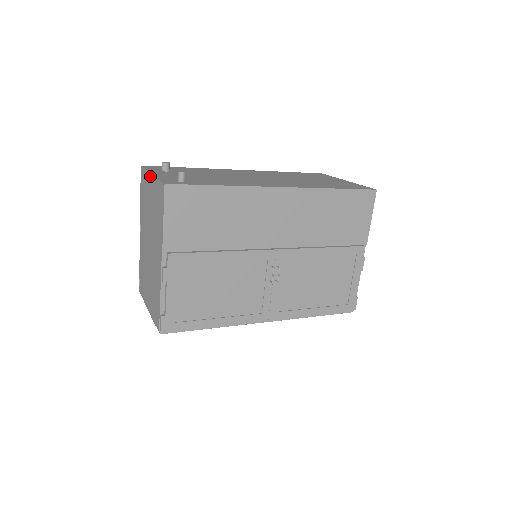
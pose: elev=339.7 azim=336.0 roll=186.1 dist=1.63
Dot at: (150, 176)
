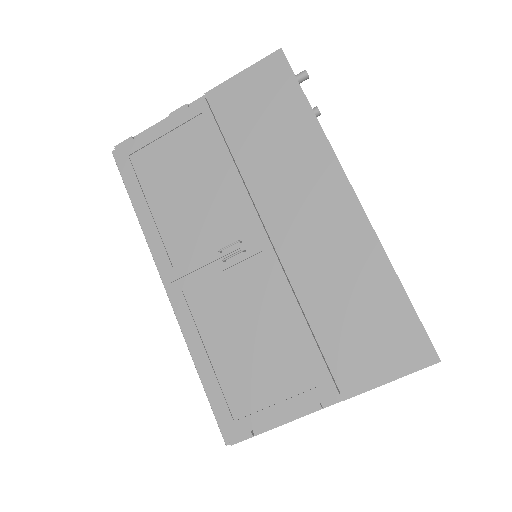
Dot at: occluded
